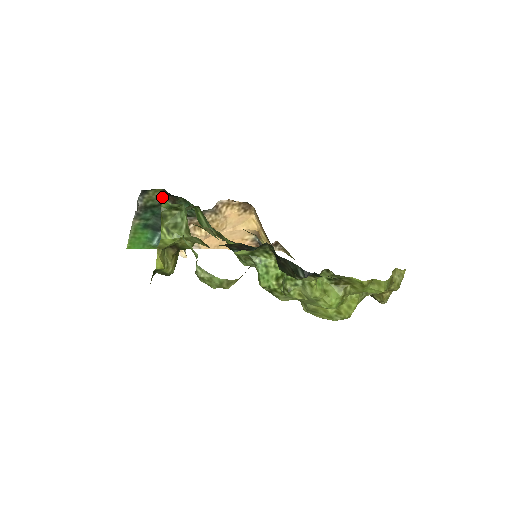
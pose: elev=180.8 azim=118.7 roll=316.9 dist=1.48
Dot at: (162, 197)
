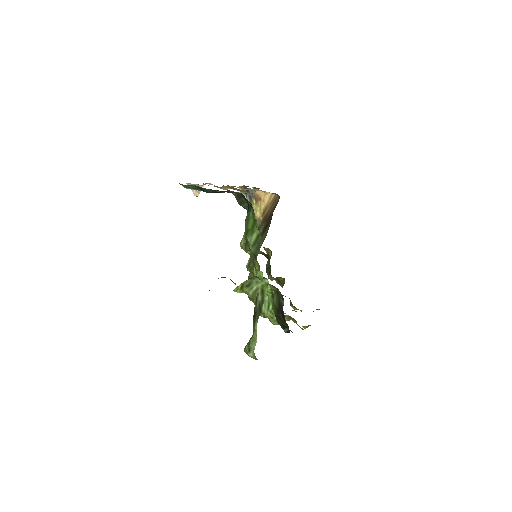
Dot at: (262, 272)
